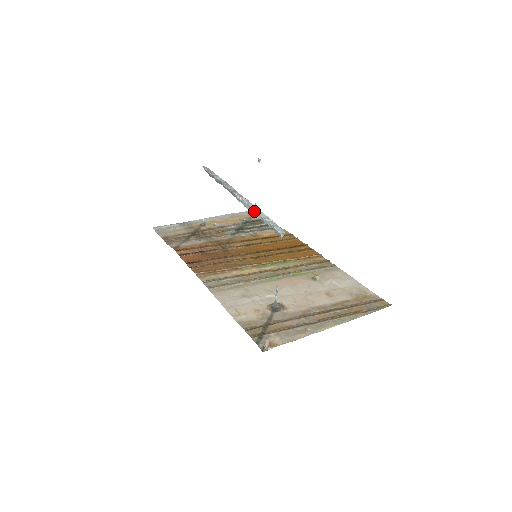
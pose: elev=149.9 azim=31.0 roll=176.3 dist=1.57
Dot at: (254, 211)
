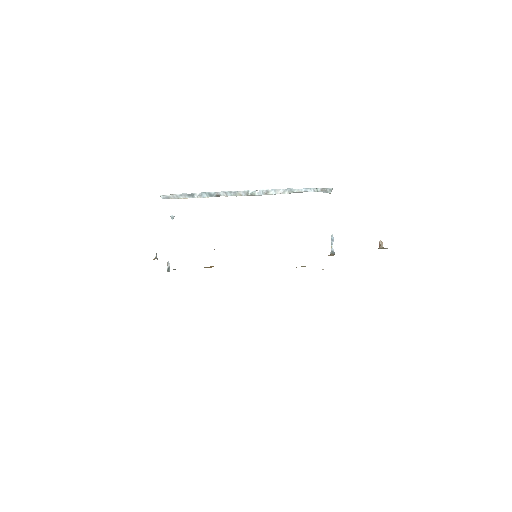
Dot at: (285, 190)
